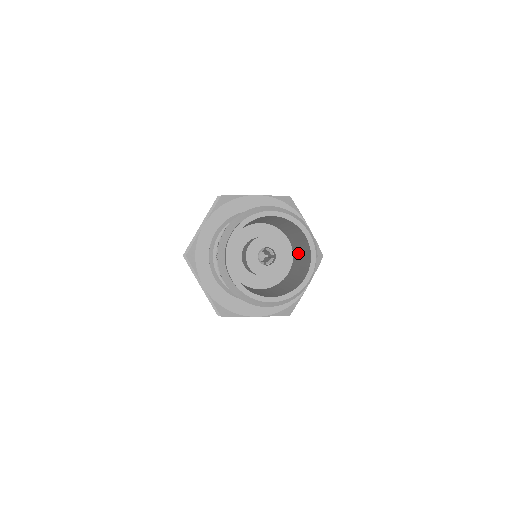
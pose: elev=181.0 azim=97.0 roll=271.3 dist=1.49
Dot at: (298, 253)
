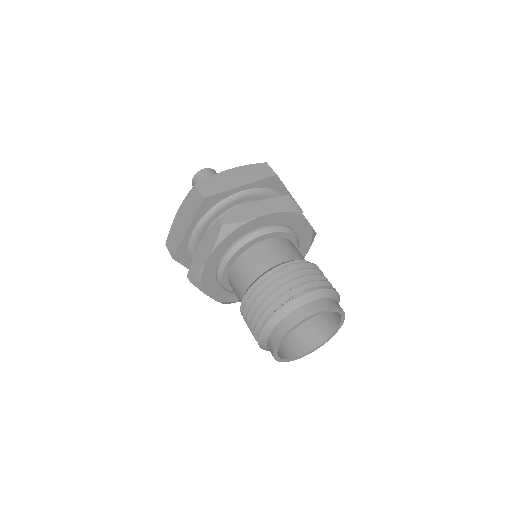
Dot at: occluded
